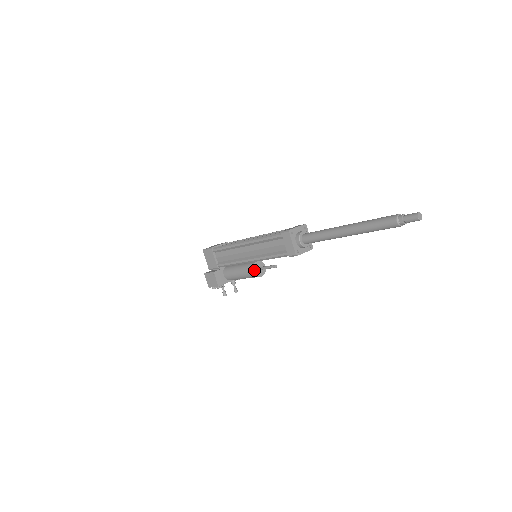
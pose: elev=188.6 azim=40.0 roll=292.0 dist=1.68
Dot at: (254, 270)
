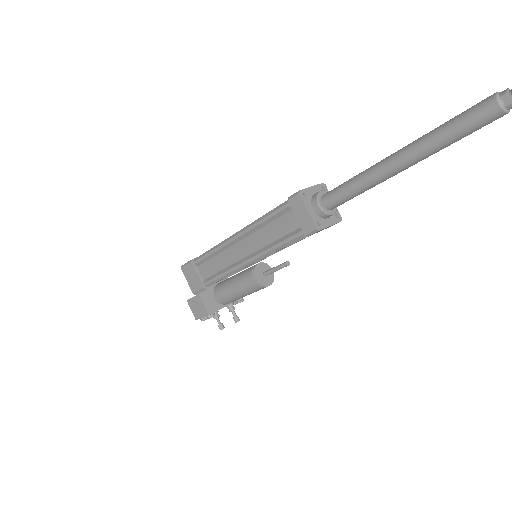
Dot at: (256, 277)
